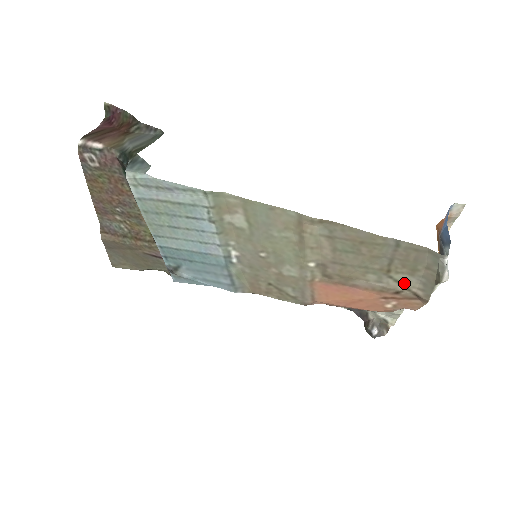
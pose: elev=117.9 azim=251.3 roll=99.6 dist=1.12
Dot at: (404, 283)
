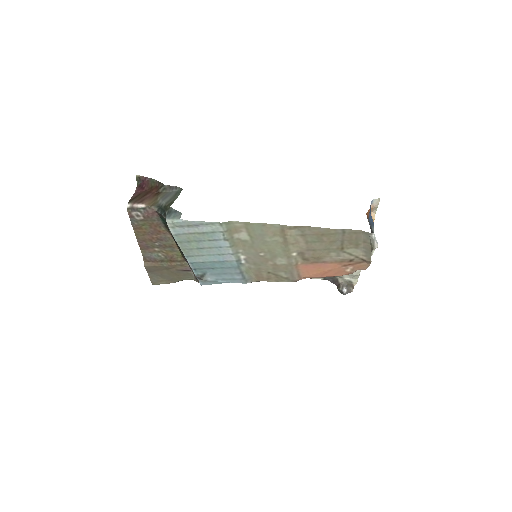
Dot at: (353, 254)
